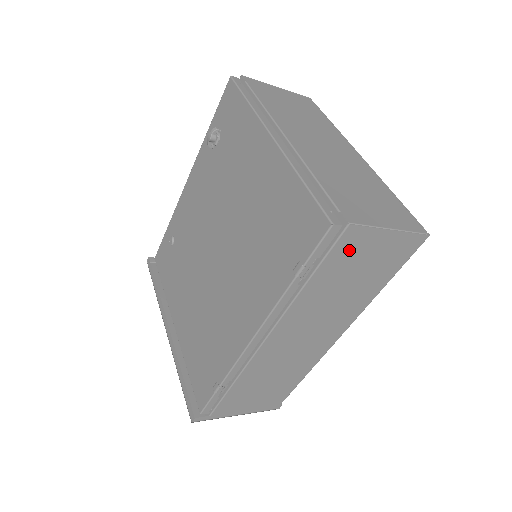
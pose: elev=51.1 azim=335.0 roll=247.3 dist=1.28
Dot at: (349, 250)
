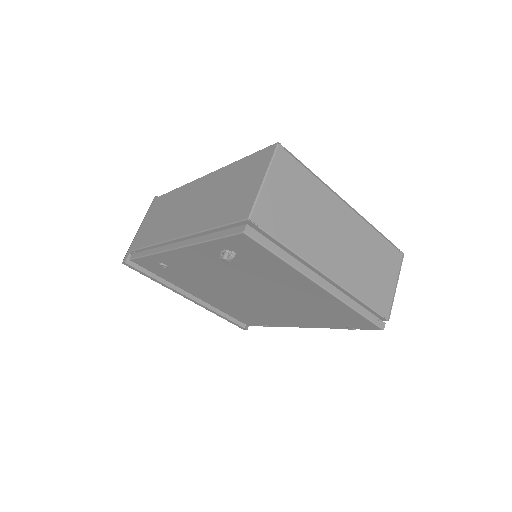
Dot at: occluded
